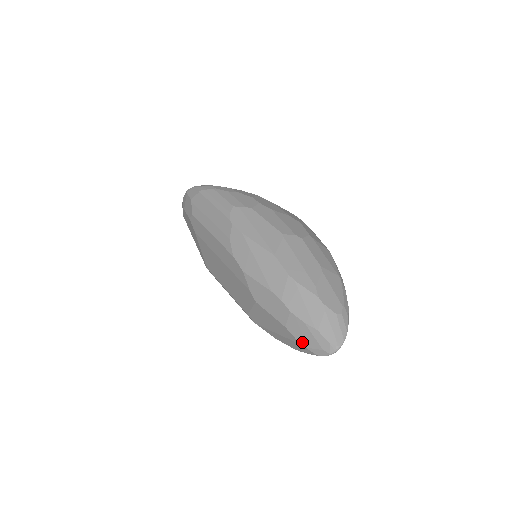
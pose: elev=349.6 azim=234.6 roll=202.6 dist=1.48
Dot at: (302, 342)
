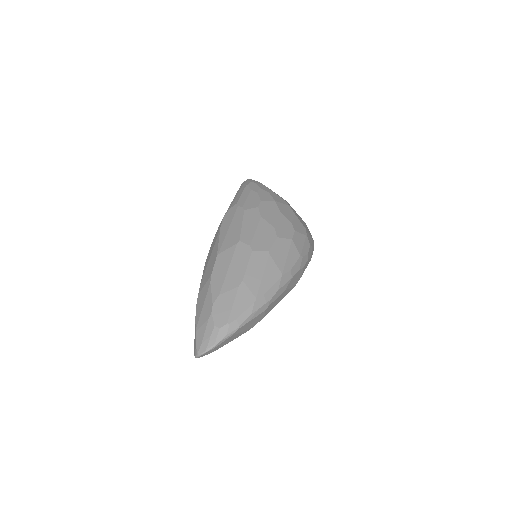
Dot at: occluded
